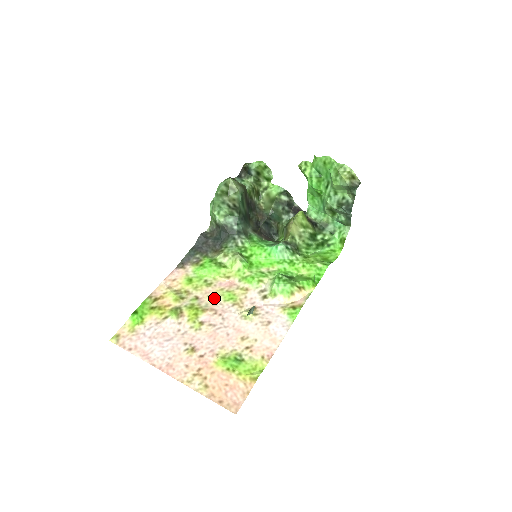
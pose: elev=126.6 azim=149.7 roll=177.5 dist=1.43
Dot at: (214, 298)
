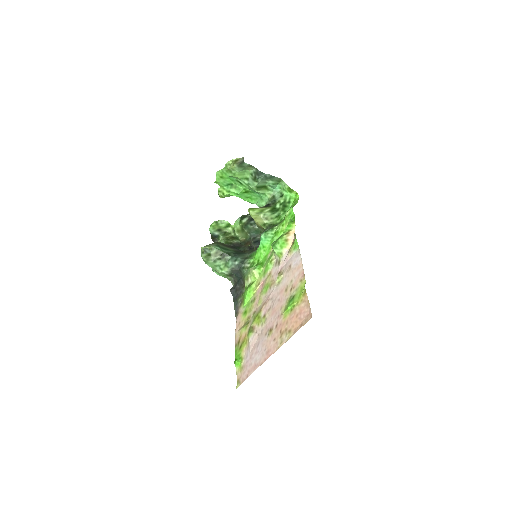
Dot at: (261, 300)
